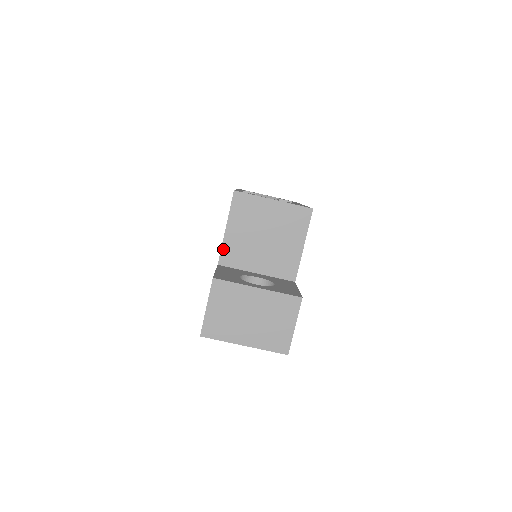
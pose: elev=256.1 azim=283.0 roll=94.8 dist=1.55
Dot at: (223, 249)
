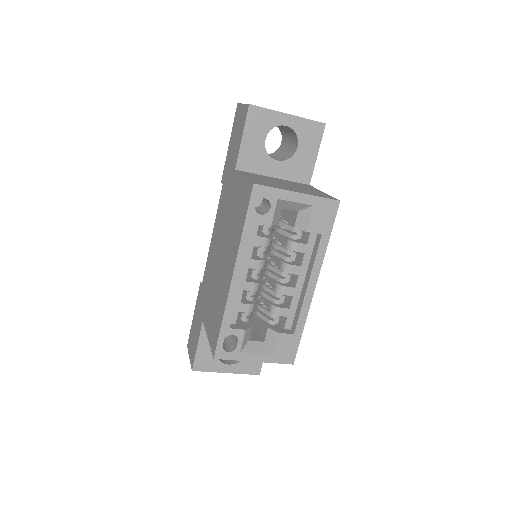
Dot at: occluded
